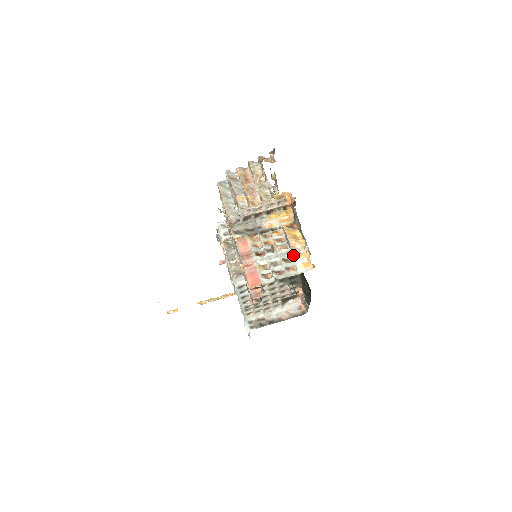
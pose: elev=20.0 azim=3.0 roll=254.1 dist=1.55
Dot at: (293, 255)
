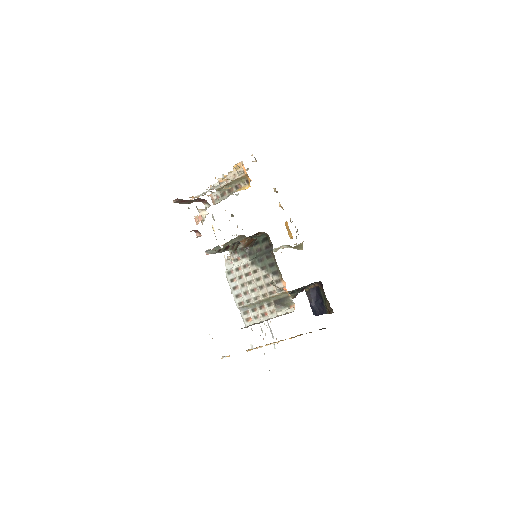
Dot at: (218, 186)
